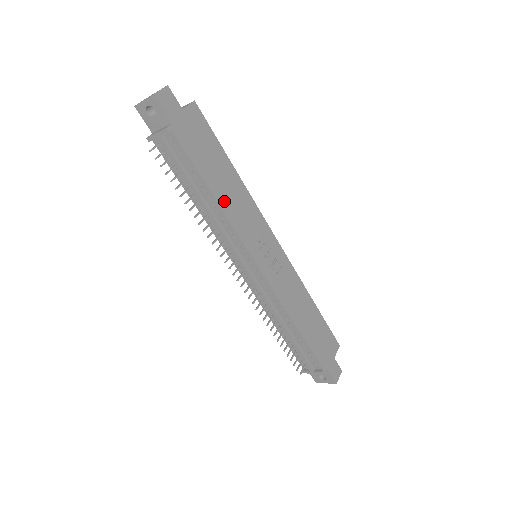
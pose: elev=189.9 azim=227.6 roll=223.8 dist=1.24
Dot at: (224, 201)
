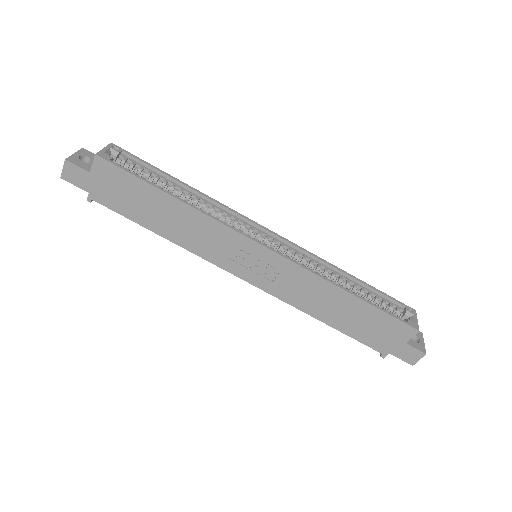
Dot at: (175, 235)
